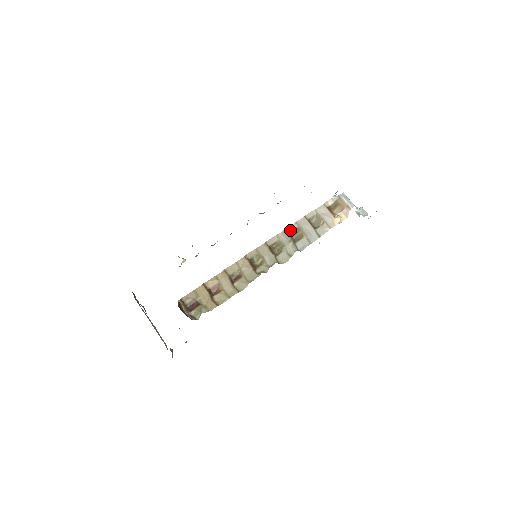
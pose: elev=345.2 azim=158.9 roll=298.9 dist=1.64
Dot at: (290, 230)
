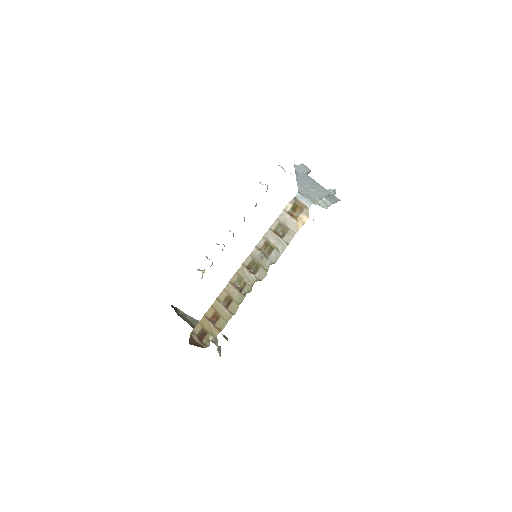
Dot at: (260, 246)
